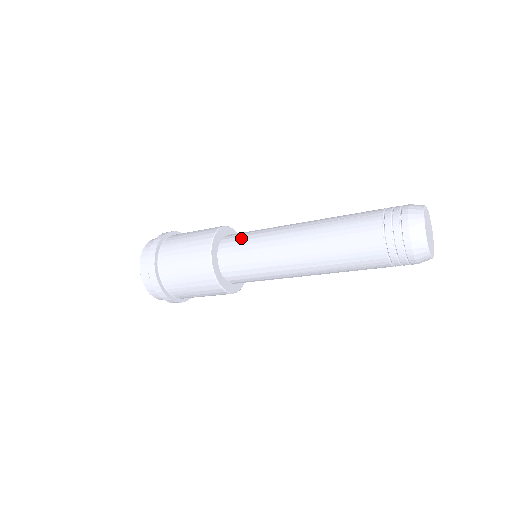
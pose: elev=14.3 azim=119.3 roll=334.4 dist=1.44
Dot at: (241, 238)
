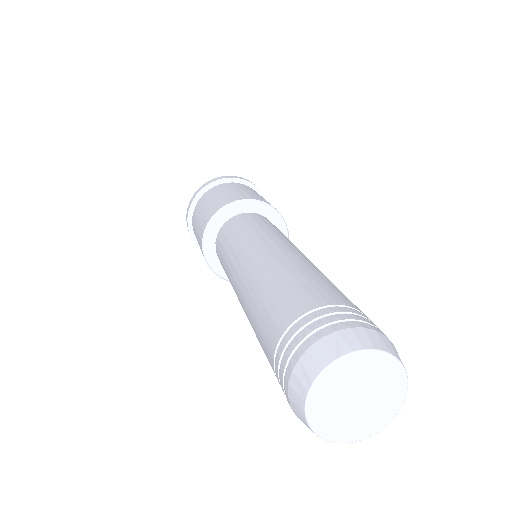
Dot at: (221, 249)
